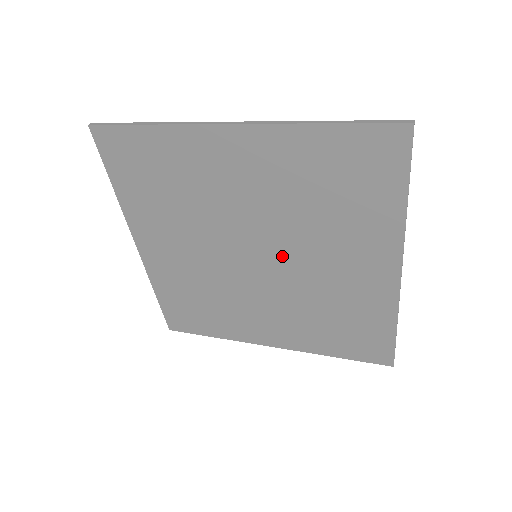
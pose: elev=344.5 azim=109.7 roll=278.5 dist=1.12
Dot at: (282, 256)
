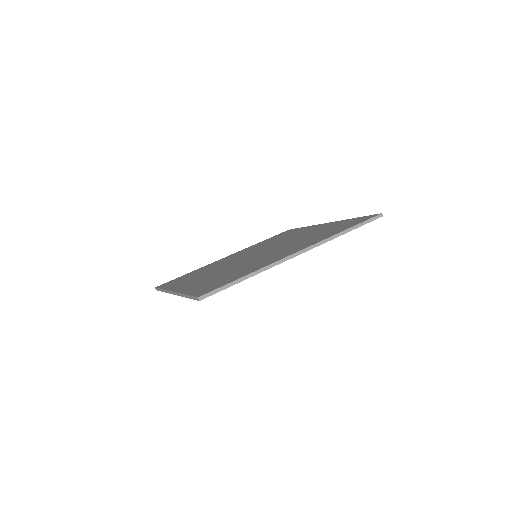
Dot at: occluded
